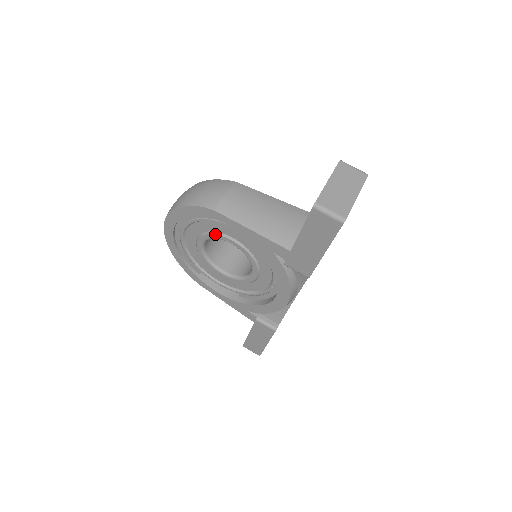
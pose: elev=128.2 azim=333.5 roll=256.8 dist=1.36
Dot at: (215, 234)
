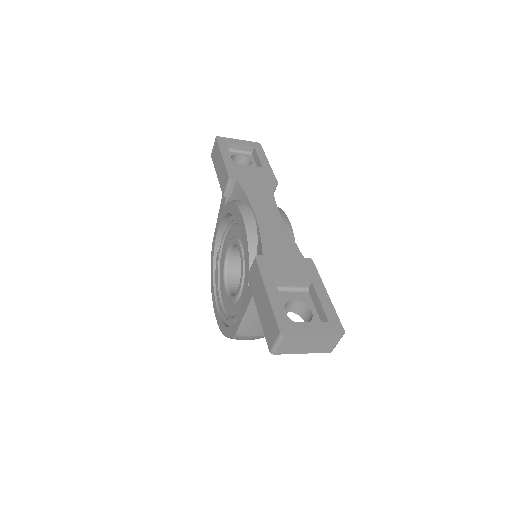
Dot at: (223, 262)
